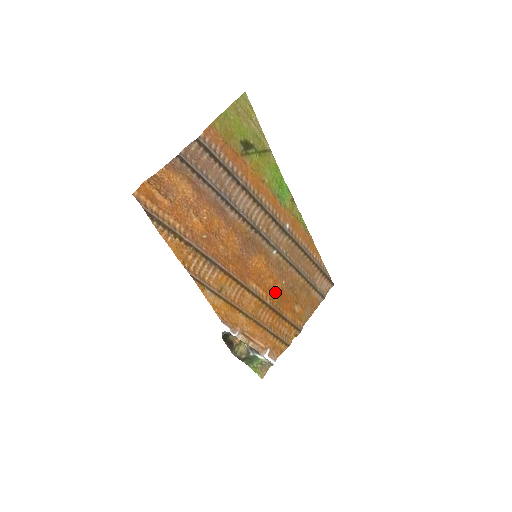
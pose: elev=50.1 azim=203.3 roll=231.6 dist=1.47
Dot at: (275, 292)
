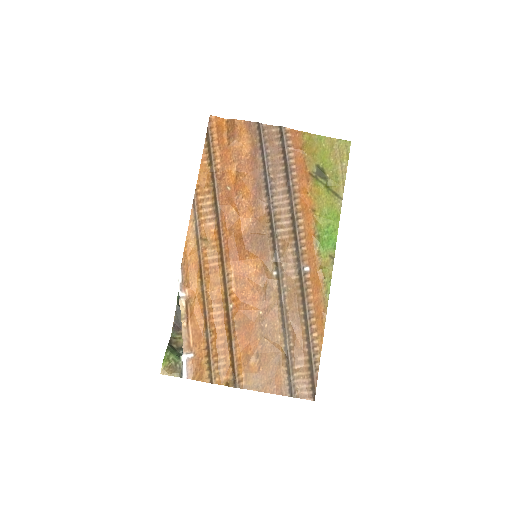
Dot at: (245, 309)
